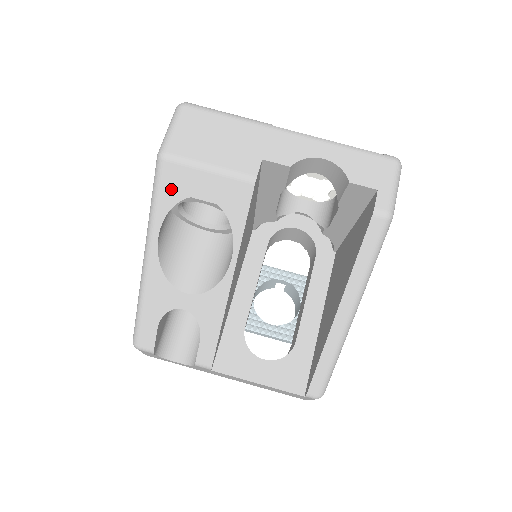
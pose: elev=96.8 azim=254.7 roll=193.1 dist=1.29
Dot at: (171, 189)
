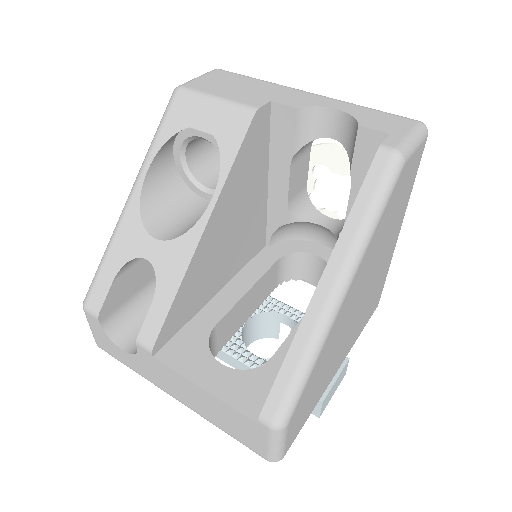
Dot at: (175, 119)
